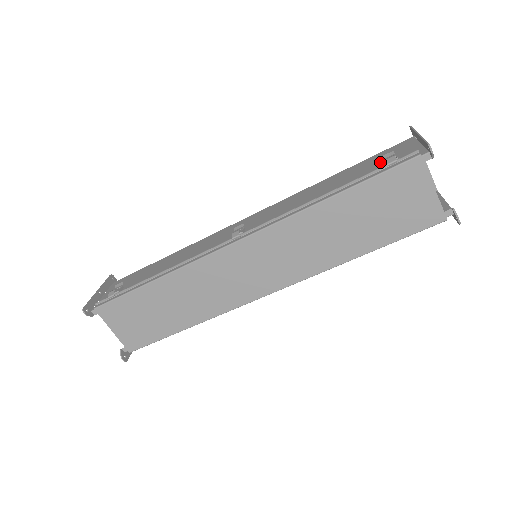
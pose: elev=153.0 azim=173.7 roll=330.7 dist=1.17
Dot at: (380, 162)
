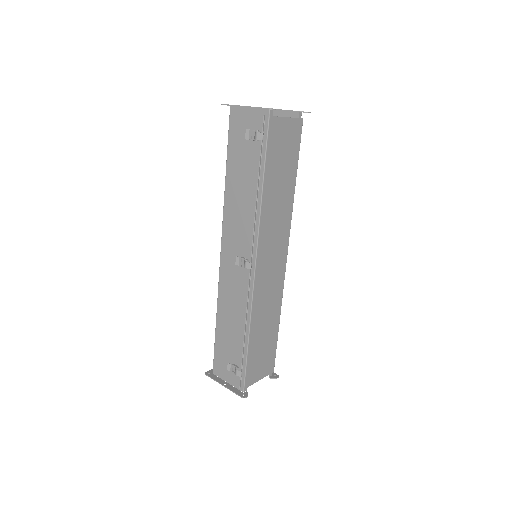
Dot at: (246, 141)
